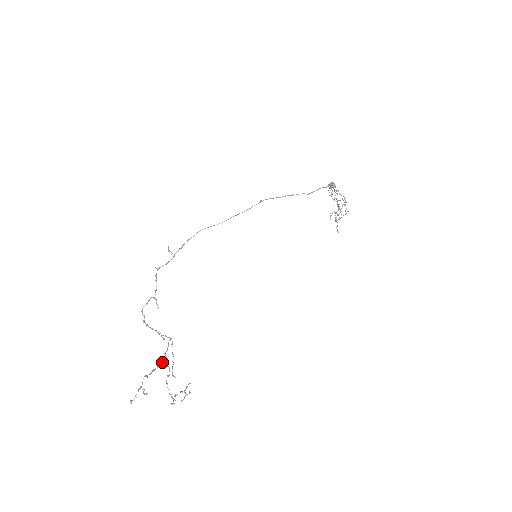
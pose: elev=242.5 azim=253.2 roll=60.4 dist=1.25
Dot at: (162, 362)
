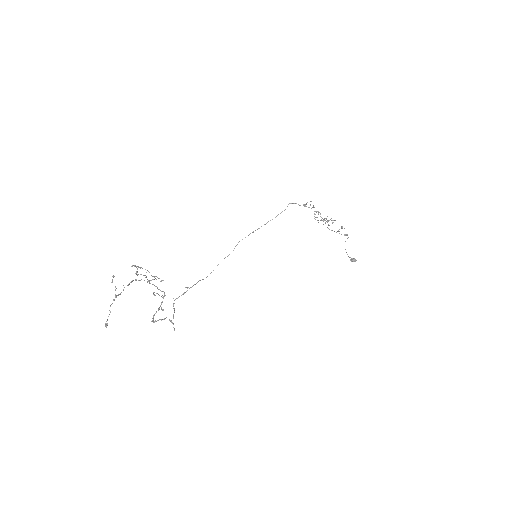
Dot at: occluded
